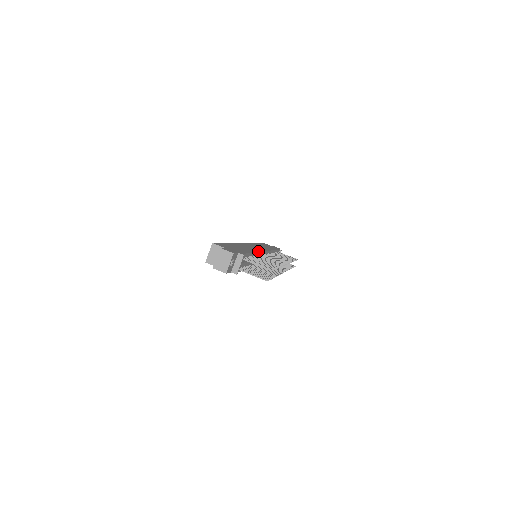
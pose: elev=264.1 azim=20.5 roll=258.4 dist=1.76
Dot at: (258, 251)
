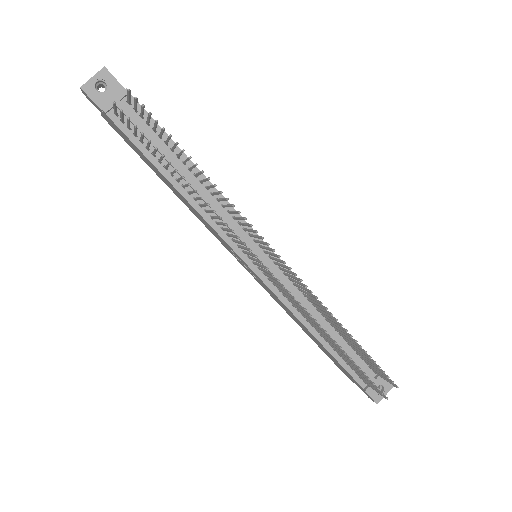
Dot at: occluded
